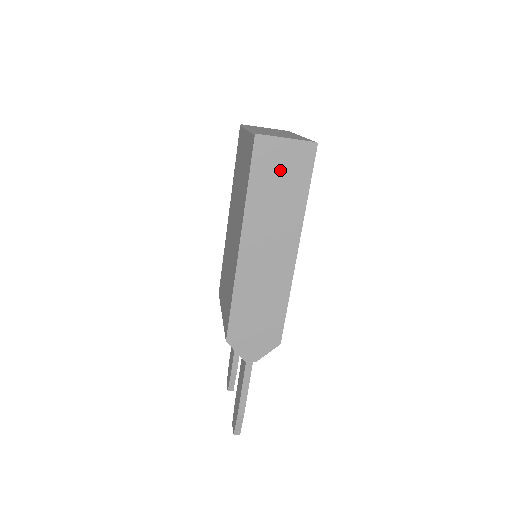
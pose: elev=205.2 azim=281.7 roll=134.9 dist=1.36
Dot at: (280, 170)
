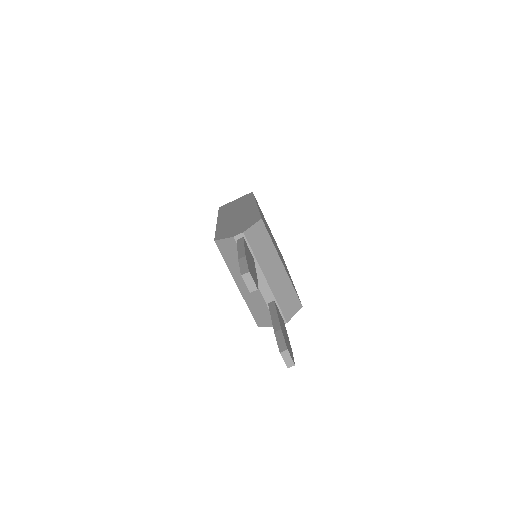
Dot at: (235, 203)
